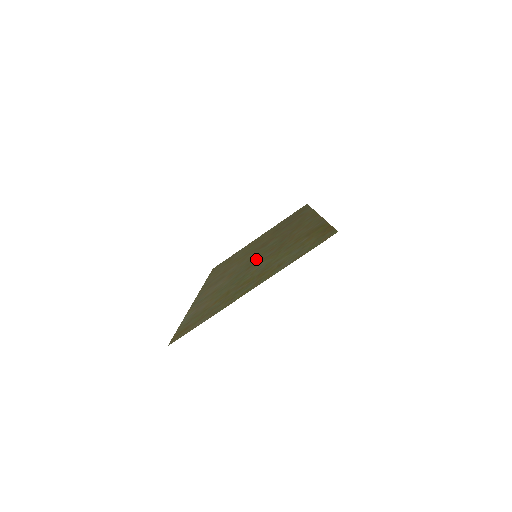
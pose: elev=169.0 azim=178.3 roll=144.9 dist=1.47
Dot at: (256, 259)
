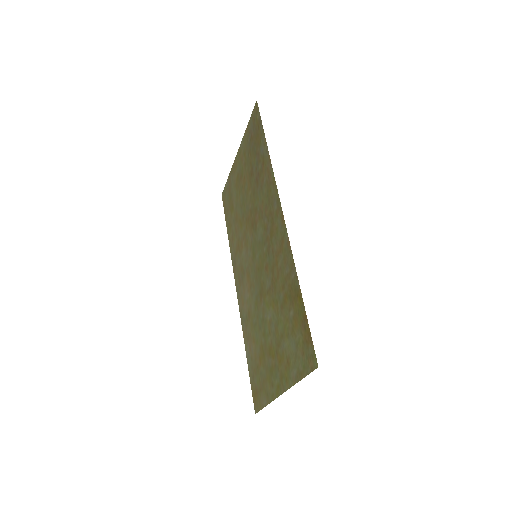
Dot at: (259, 275)
